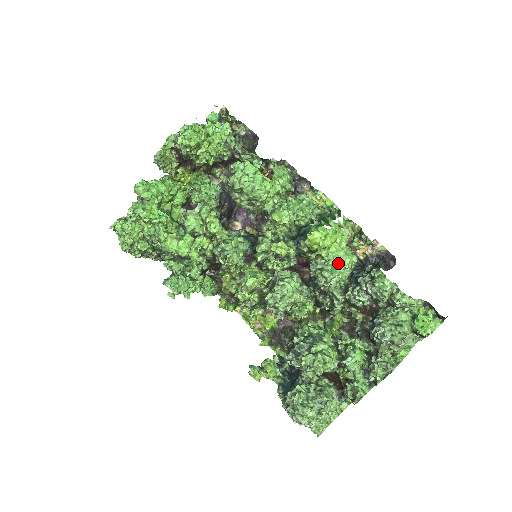
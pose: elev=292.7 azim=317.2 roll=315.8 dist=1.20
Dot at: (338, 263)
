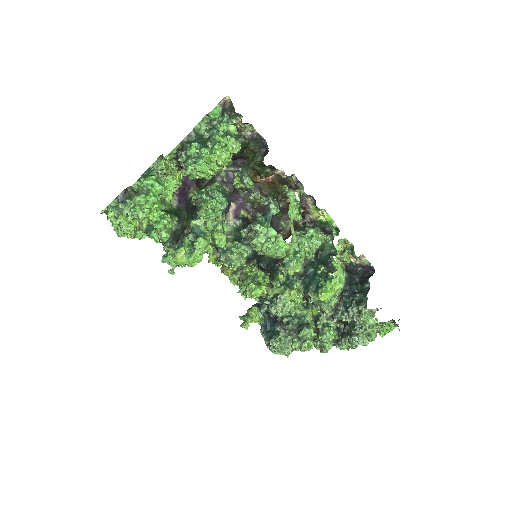
Dot at: occluded
